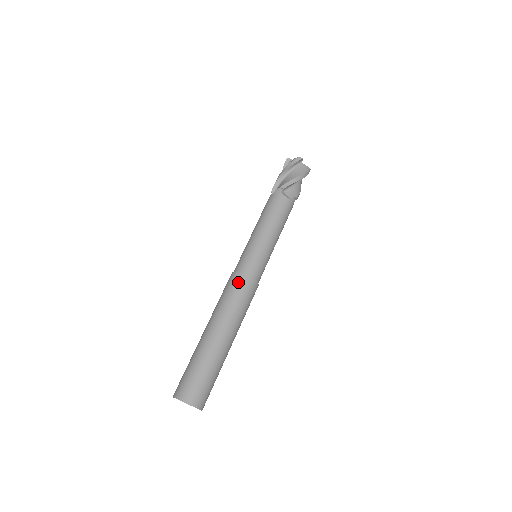
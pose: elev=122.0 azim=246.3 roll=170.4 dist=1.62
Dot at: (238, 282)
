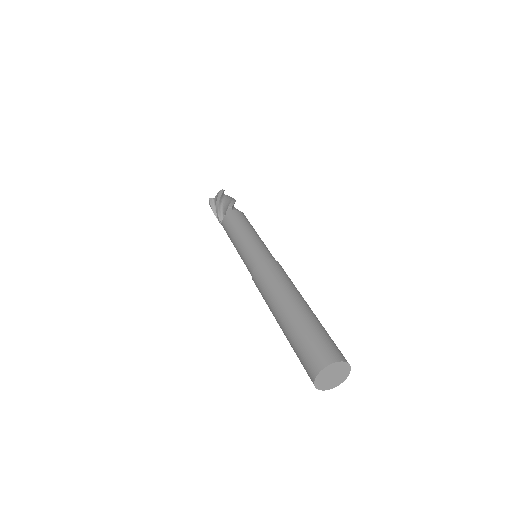
Dot at: (269, 265)
